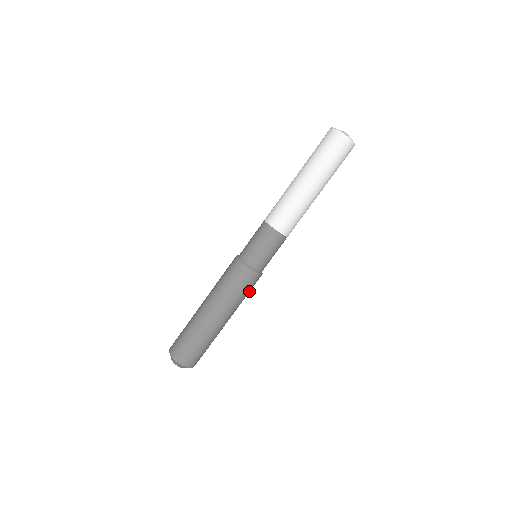
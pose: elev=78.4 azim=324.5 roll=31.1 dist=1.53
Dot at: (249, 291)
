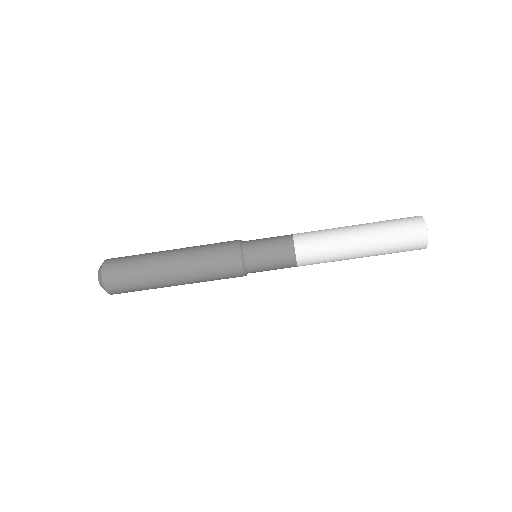
Dot at: (219, 274)
